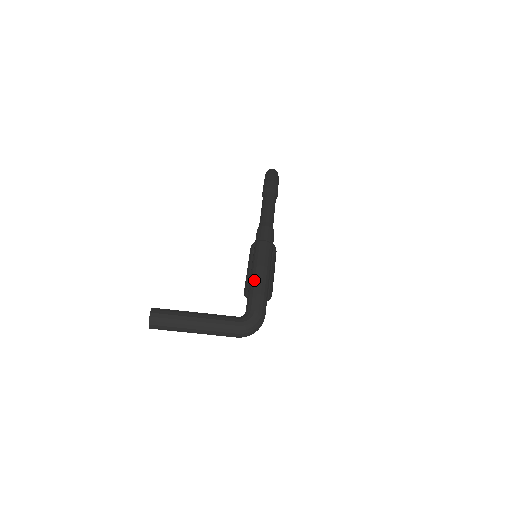
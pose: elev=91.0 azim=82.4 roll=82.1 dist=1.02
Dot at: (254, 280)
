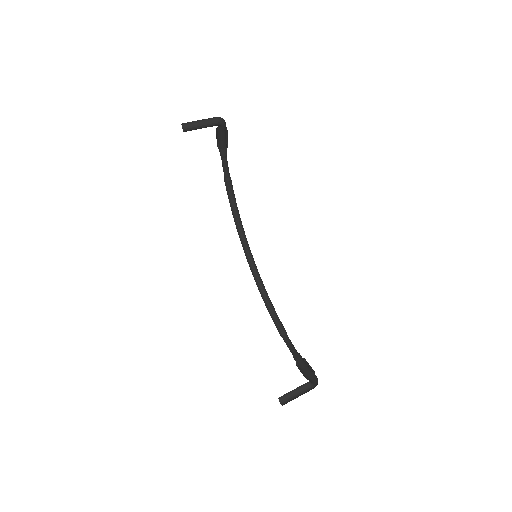
Dot at: occluded
